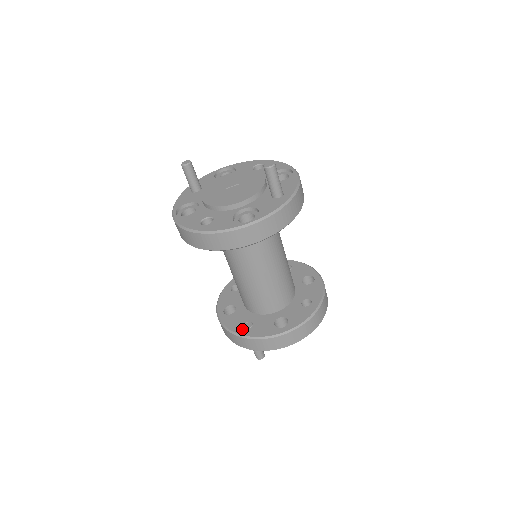
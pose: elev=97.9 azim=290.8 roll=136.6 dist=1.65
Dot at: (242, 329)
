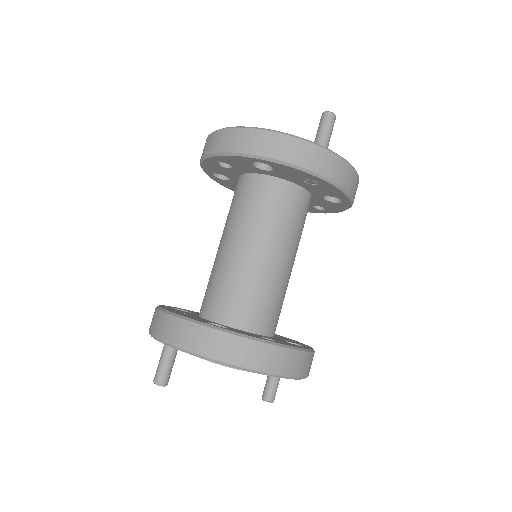
Dot at: occluded
